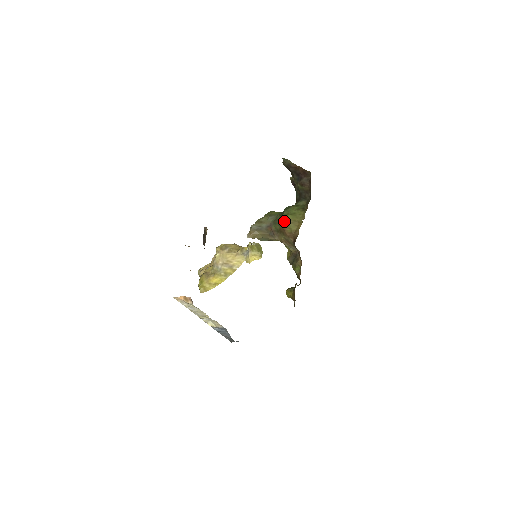
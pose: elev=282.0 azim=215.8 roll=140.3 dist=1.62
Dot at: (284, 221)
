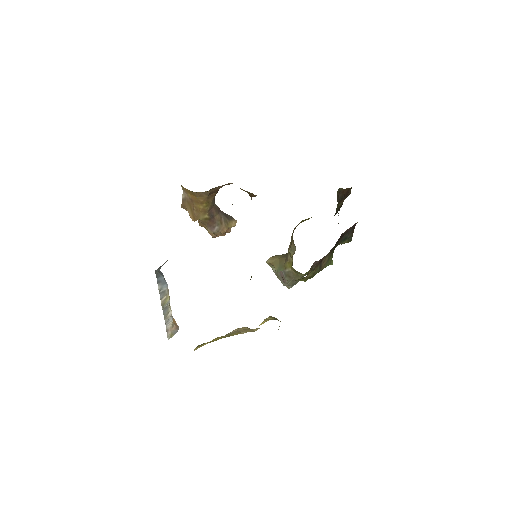
Dot at: occluded
